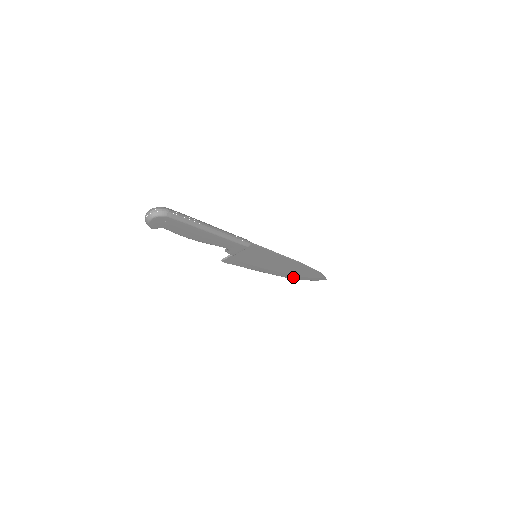
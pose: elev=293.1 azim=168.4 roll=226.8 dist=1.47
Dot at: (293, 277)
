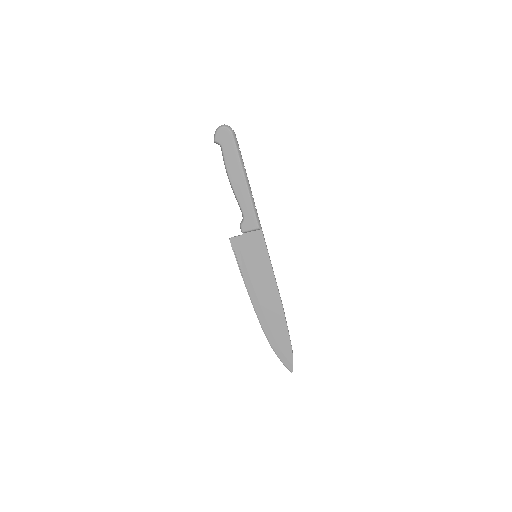
Dot at: (267, 332)
